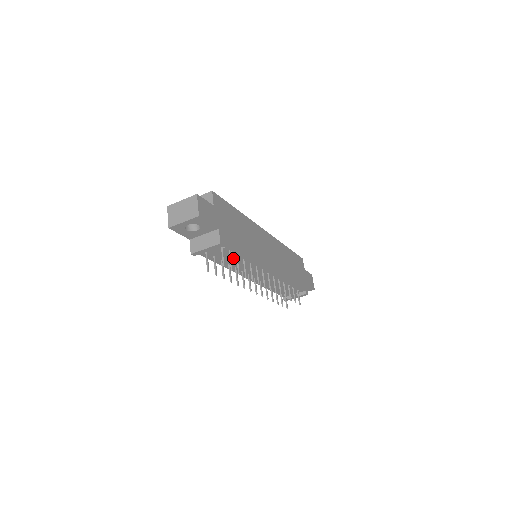
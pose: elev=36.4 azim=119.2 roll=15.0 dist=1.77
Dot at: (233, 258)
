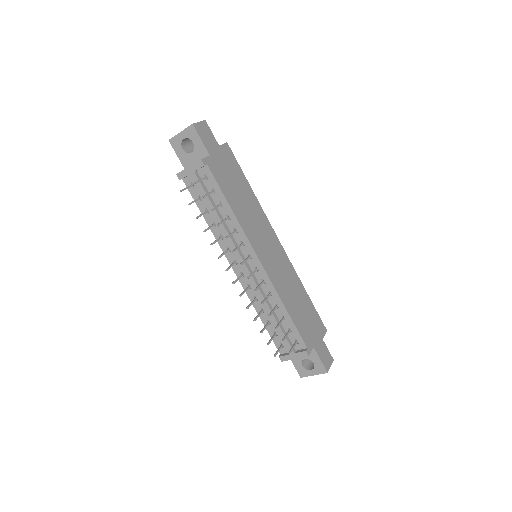
Dot at: (218, 209)
